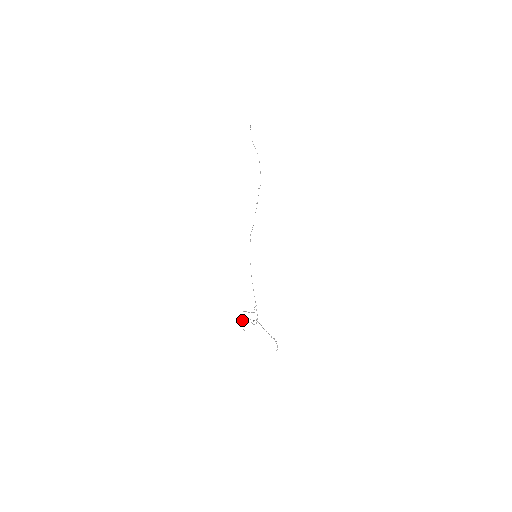
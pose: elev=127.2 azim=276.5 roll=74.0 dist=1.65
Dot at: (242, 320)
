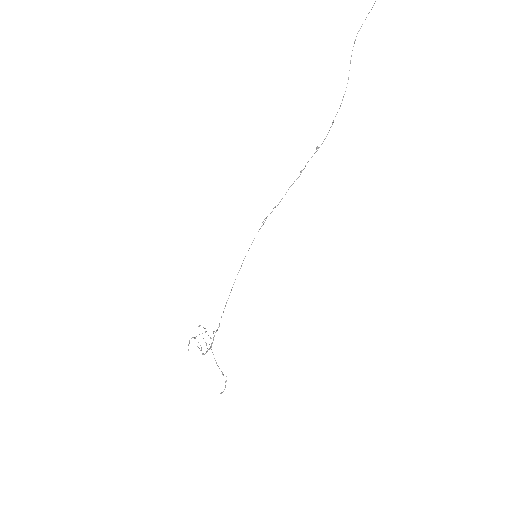
Dot at: occluded
